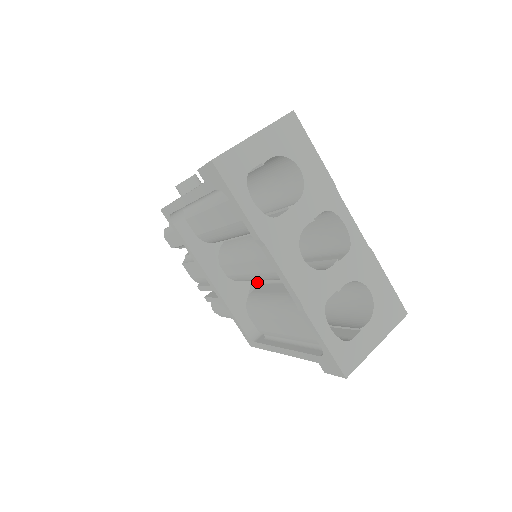
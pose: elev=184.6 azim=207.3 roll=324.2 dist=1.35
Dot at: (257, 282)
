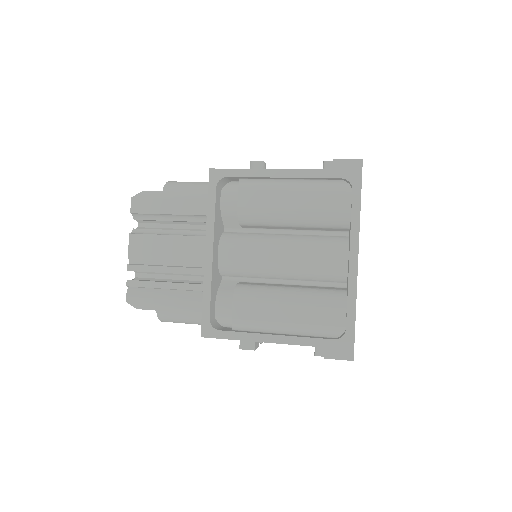
Dot at: (235, 280)
